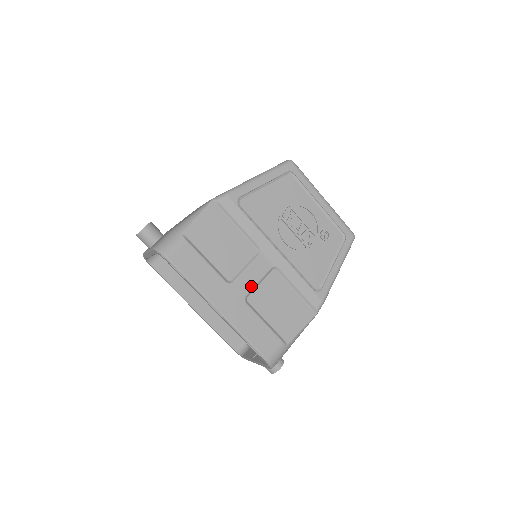
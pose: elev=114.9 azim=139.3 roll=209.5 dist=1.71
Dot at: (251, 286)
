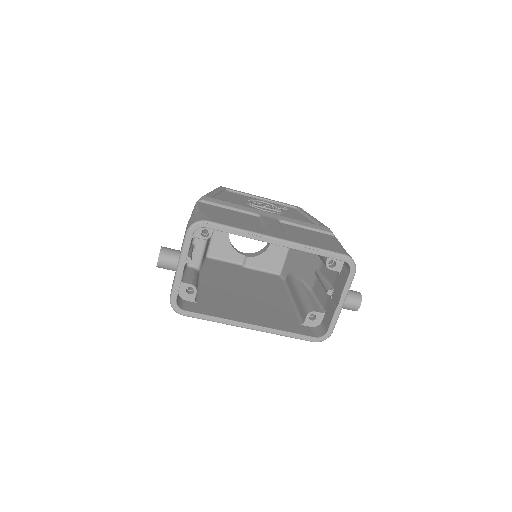
Dot at: (279, 227)
